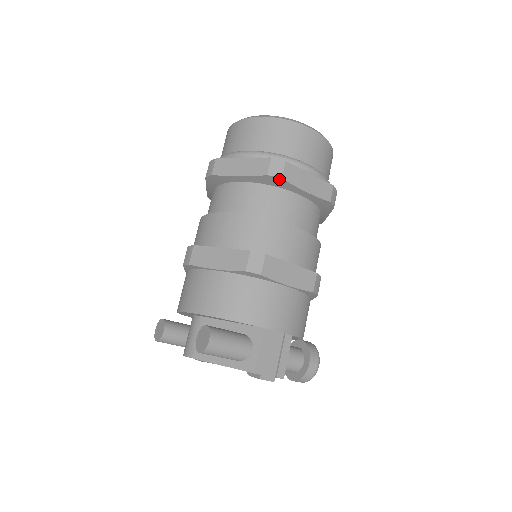
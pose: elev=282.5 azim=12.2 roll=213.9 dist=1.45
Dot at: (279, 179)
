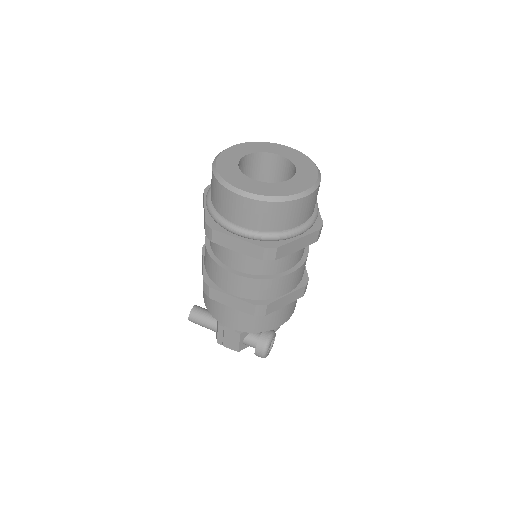
Dot at: (212, 240)
